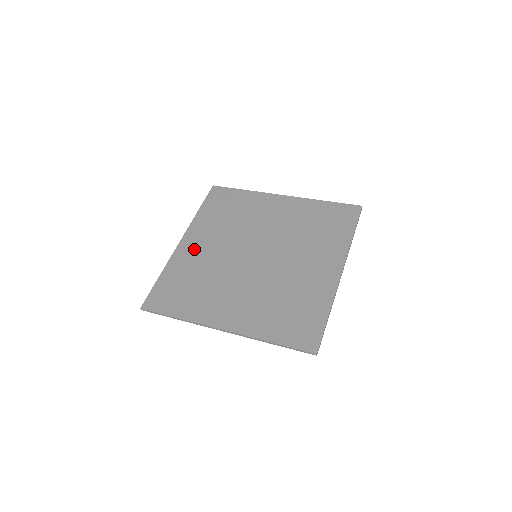
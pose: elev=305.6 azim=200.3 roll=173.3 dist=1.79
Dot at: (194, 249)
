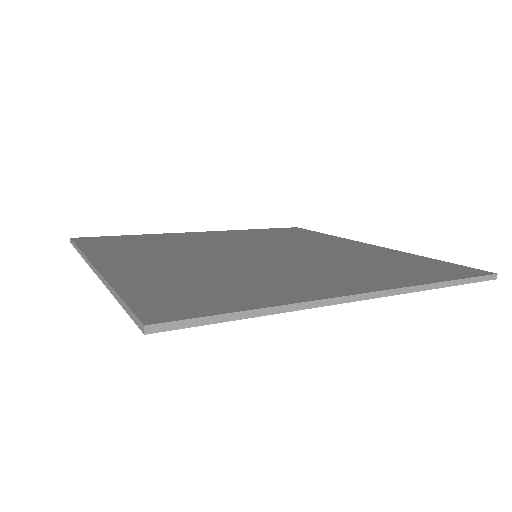
Dot at: (142, 265)
